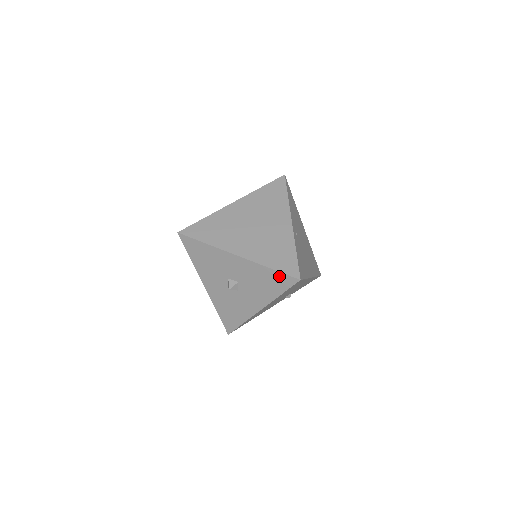
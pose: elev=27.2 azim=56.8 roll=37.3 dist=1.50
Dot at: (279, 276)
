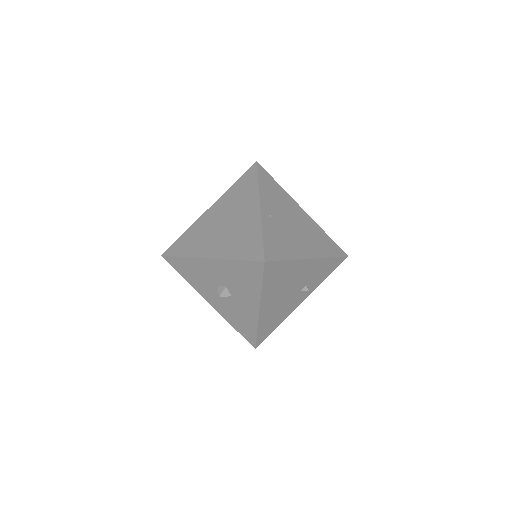
Dot at: (247, 265)
